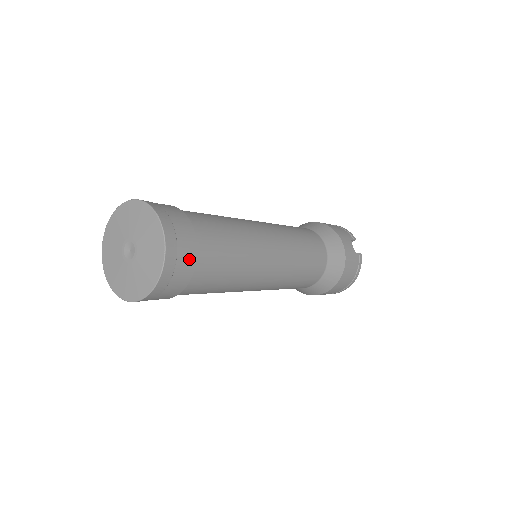
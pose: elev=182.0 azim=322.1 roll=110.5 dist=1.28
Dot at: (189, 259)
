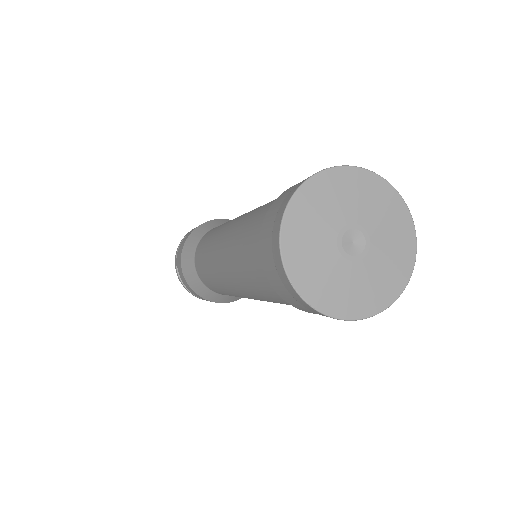
Dot at: occluded
